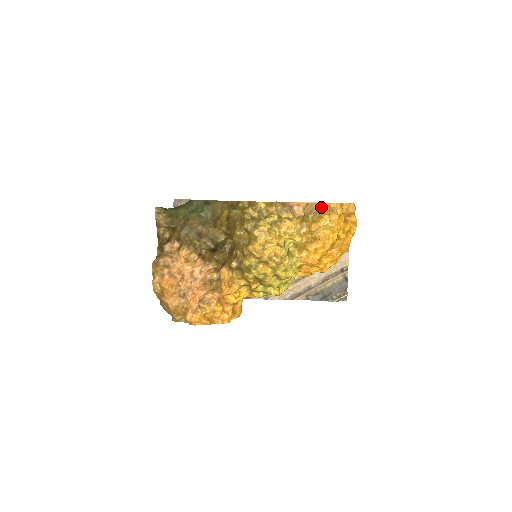
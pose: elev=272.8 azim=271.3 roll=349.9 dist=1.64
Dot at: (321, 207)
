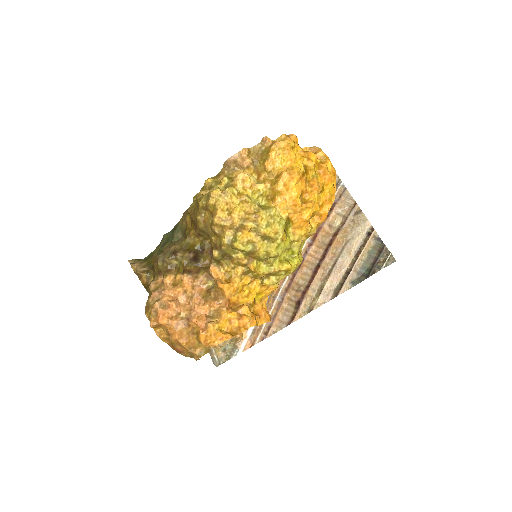
Dot at: (264, 145)
